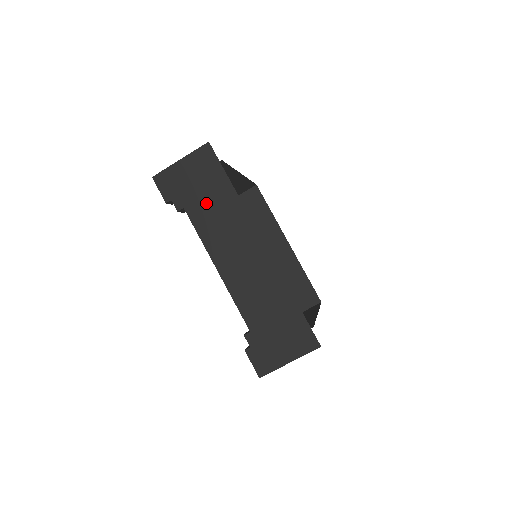
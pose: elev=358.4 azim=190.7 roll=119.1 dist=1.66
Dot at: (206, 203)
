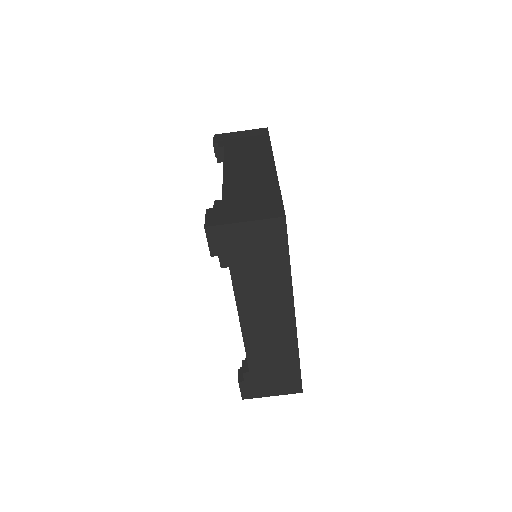
Dot at: (255, 271)
